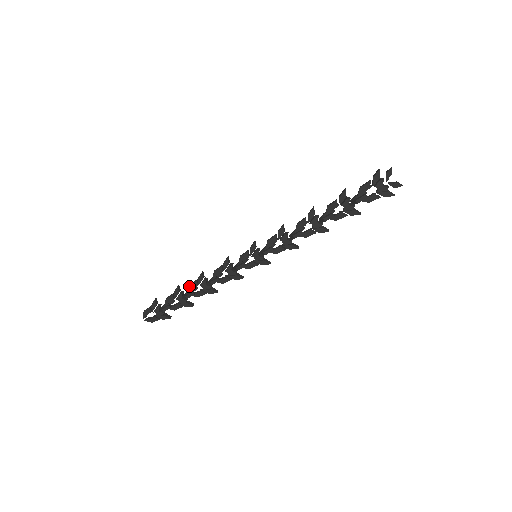
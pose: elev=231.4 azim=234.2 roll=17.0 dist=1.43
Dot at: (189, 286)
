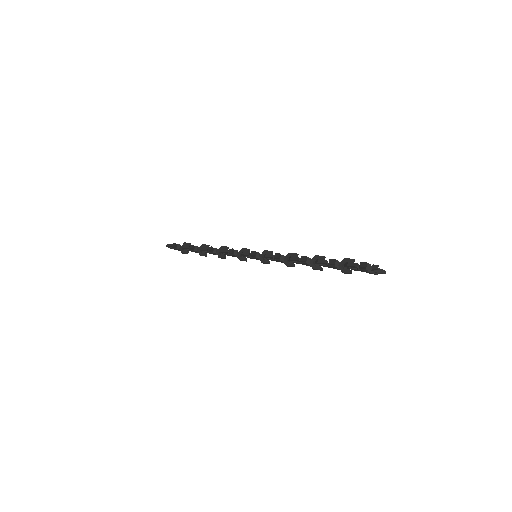
Dot at: (201, 250)
